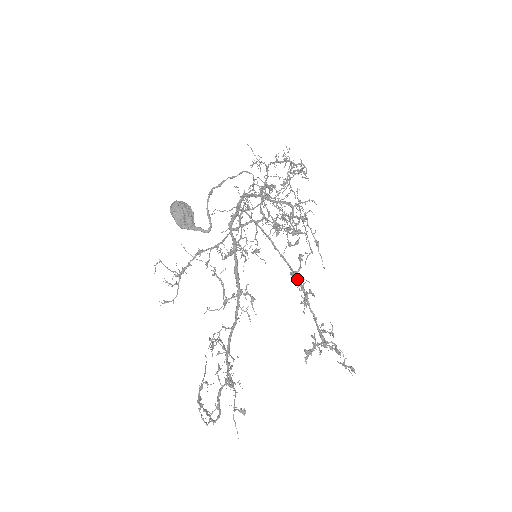
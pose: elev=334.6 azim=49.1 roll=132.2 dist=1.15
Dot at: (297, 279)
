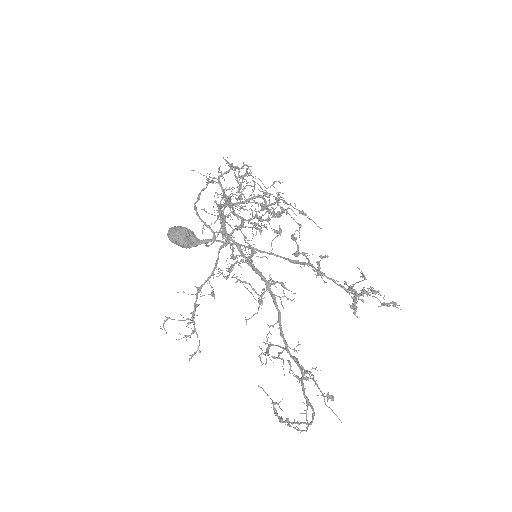
Dot at: (298, 262)
